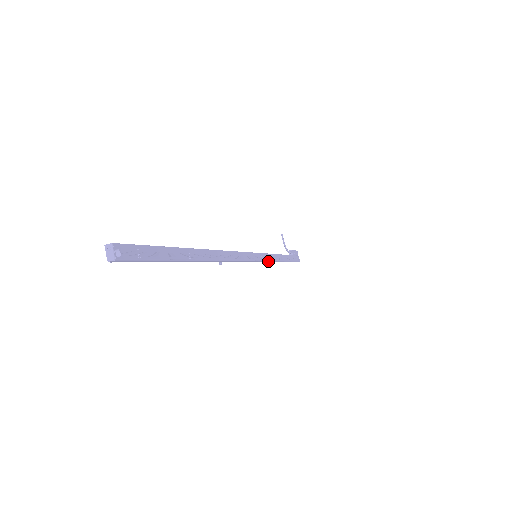
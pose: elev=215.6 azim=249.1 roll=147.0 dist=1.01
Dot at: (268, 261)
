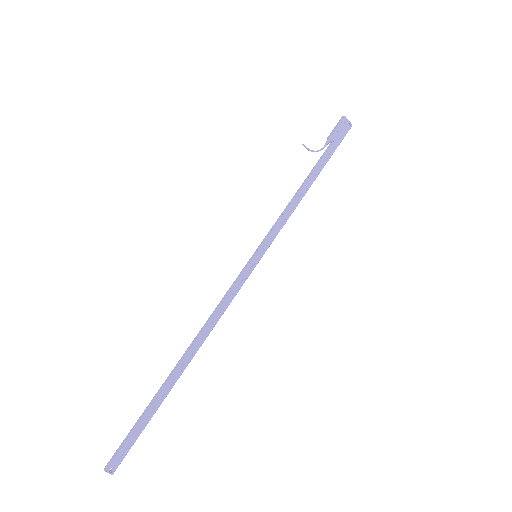
Dot at: occluded
